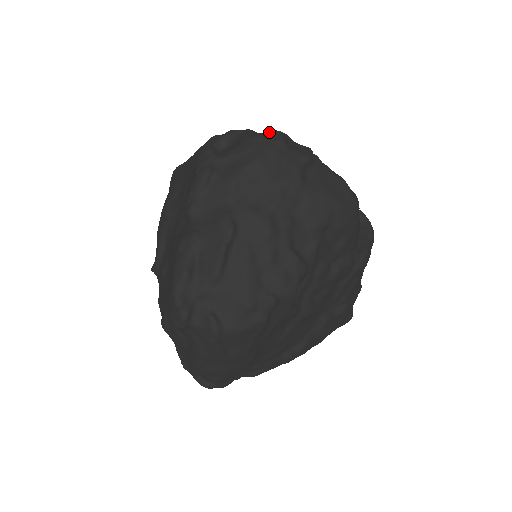
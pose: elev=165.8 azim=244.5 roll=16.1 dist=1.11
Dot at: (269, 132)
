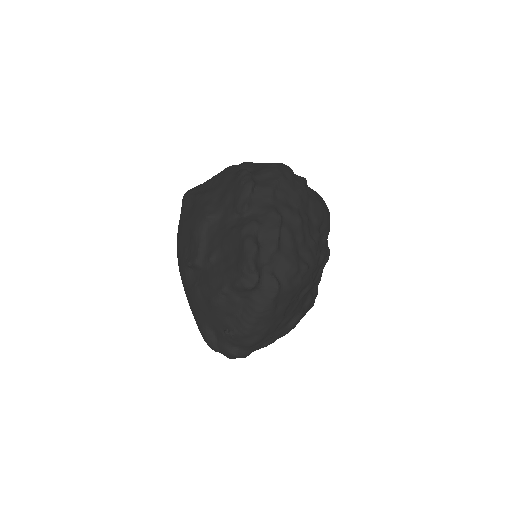
Dot at: (278, 163)
